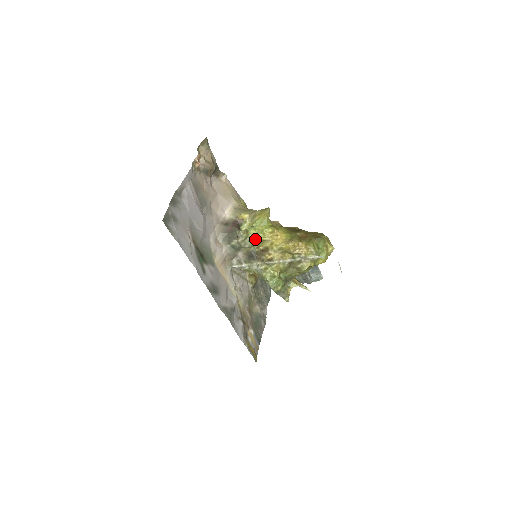
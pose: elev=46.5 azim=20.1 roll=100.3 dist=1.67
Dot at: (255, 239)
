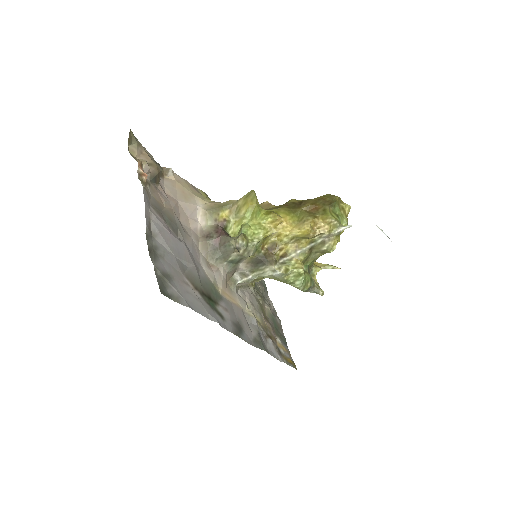
Dot at: (258, 240)
